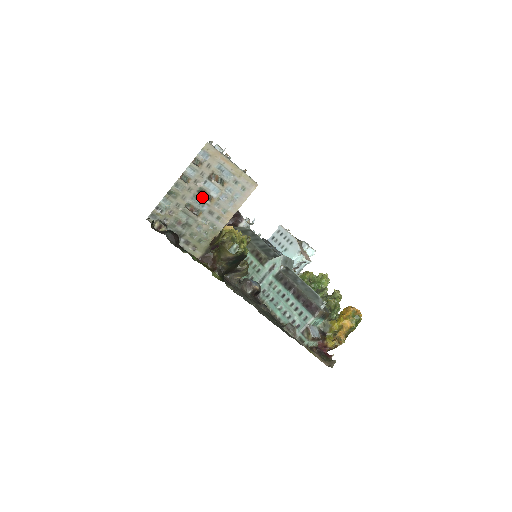
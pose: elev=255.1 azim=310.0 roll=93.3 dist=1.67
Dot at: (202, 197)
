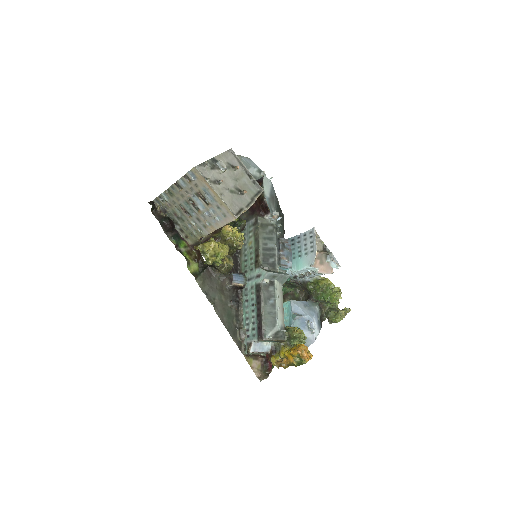
Dot at: (192, 205)
